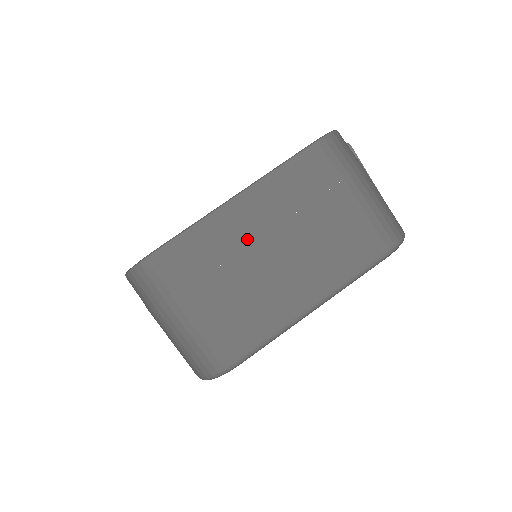
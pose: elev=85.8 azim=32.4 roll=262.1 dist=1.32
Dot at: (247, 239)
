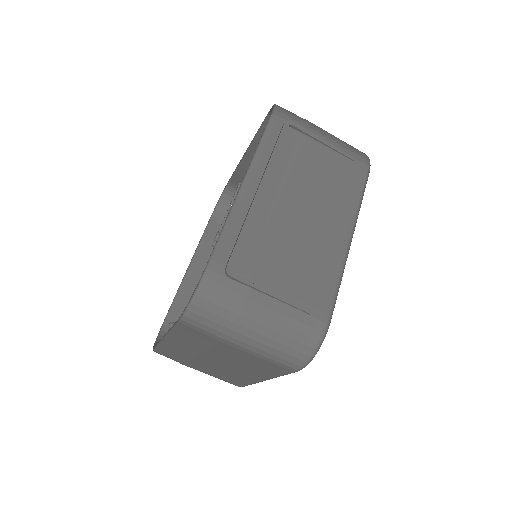
Dot at: (192, 355)
